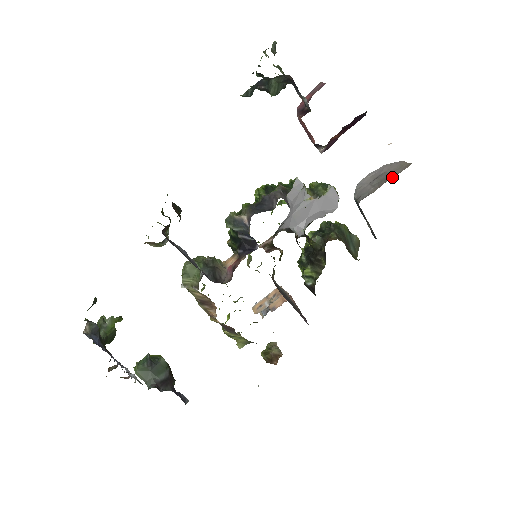
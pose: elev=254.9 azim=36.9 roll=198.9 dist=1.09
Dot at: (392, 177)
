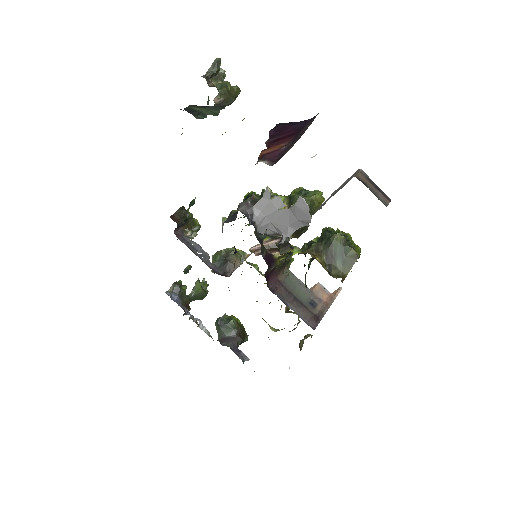
Dot at: (336, 192)
